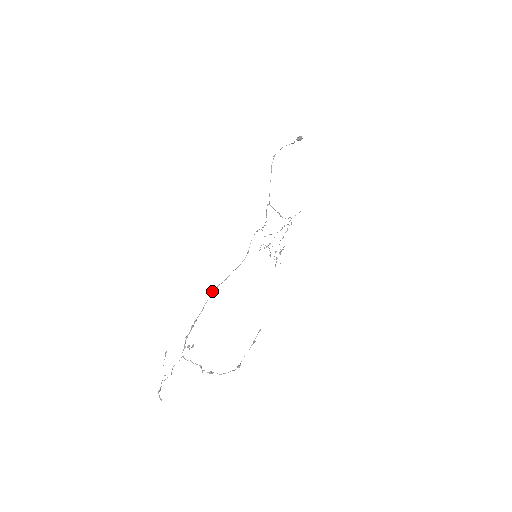
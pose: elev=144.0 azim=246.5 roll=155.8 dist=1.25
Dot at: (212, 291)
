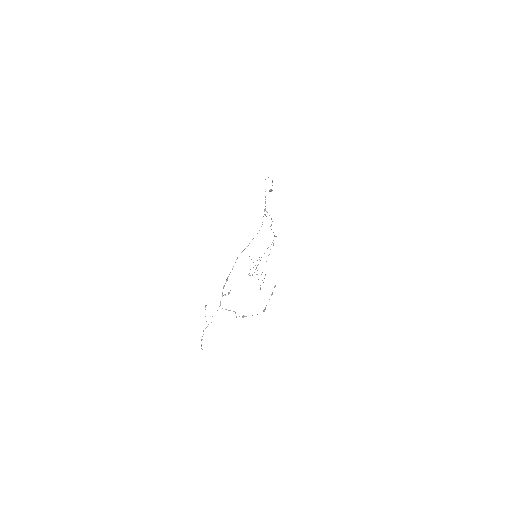
Dot at: occluded
